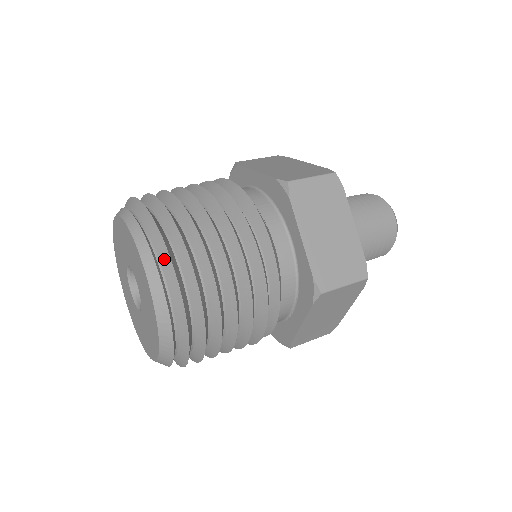
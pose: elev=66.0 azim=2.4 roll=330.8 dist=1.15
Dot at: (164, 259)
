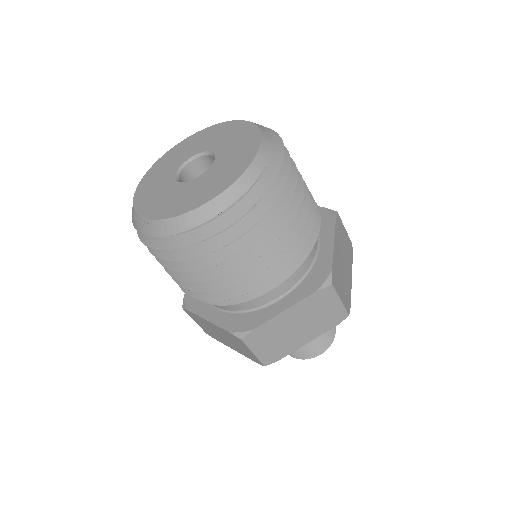
Dot at: (277, 149)
